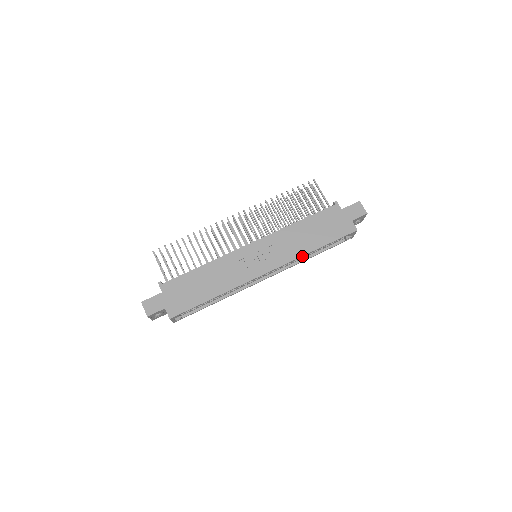
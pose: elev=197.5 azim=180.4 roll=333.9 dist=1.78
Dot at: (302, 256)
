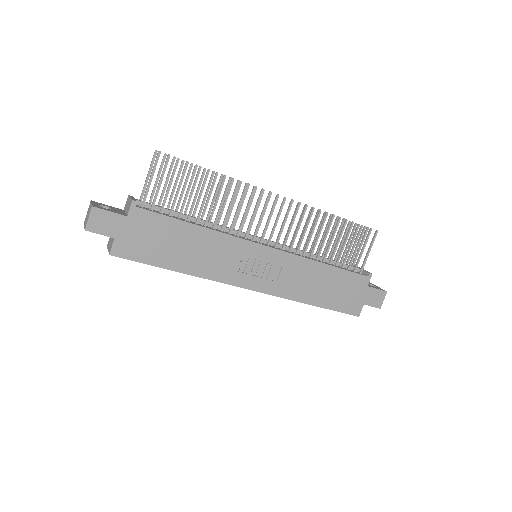
Dot at: (296, 300)
